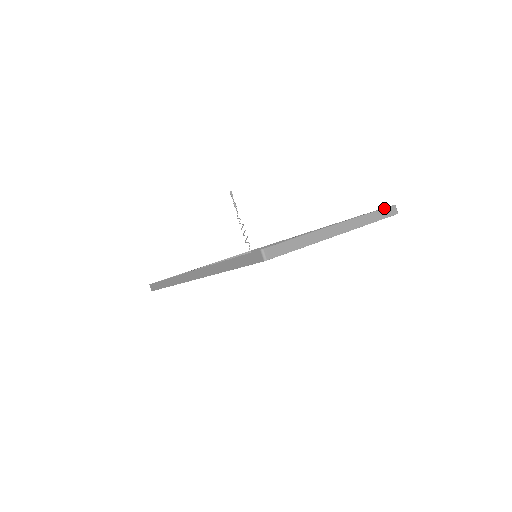
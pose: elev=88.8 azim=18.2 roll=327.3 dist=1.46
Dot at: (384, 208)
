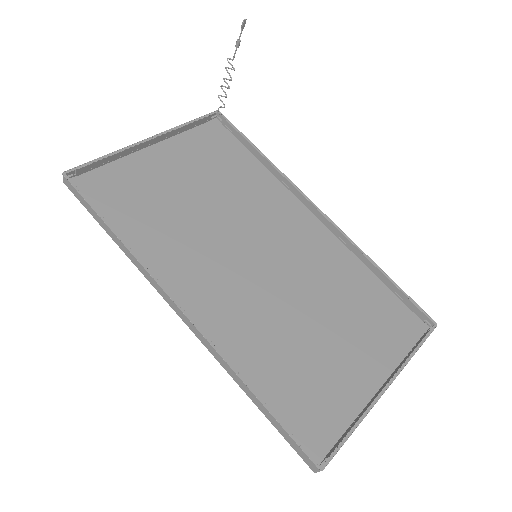
Dot at: occluded
